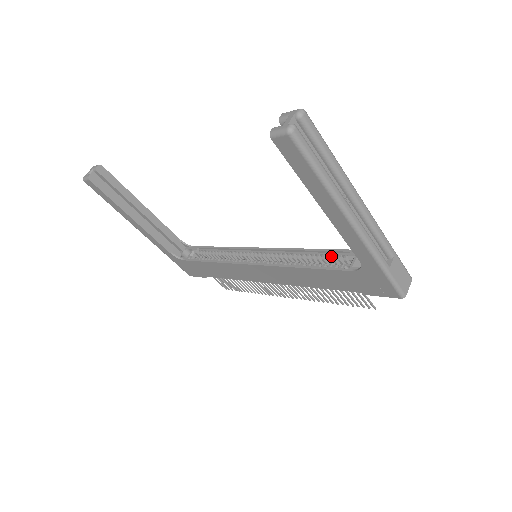
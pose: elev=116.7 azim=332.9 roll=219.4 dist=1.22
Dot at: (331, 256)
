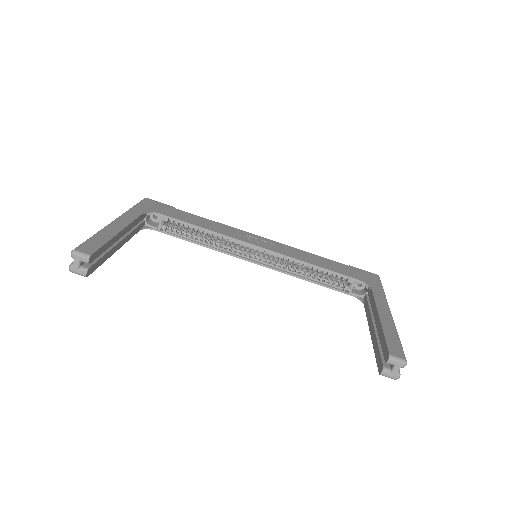
Dot at: (330, 272)
